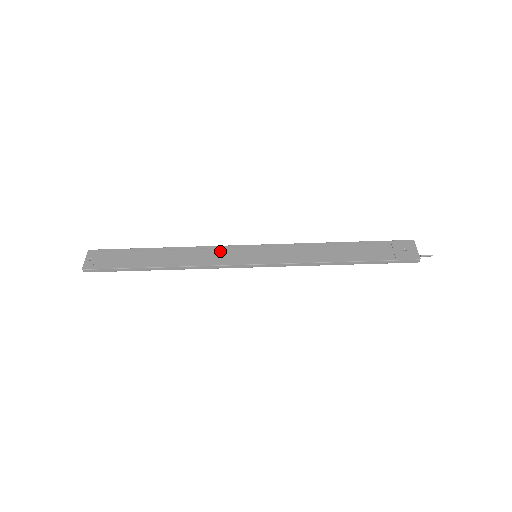
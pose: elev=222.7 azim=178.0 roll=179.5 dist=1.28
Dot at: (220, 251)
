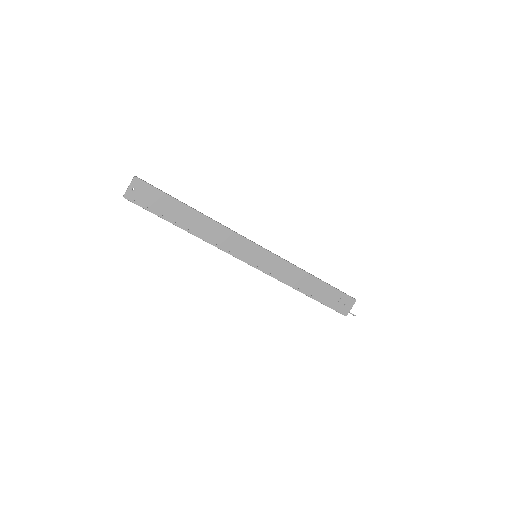
Dot at: (235, 239)
